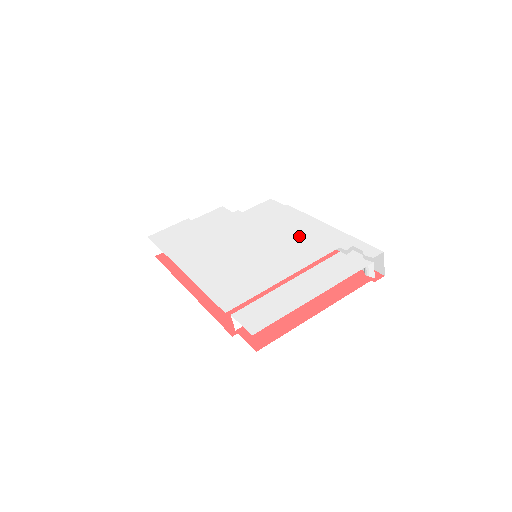
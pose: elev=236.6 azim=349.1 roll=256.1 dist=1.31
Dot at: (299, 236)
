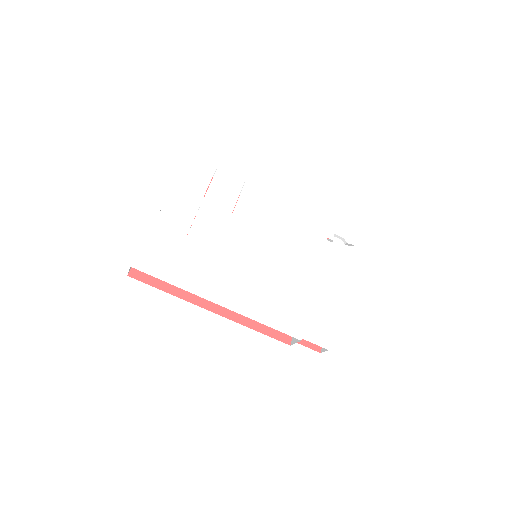
Dot at: (290, 230)
